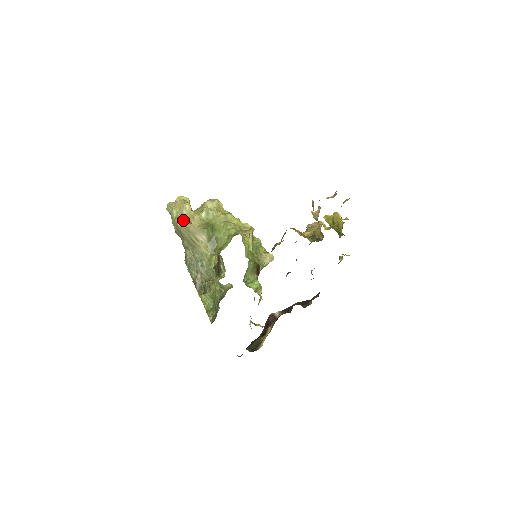
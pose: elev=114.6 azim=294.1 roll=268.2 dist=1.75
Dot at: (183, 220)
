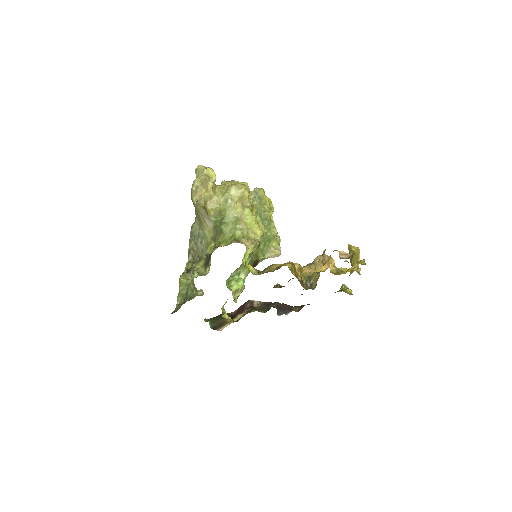
Dot at: (196, 201)
